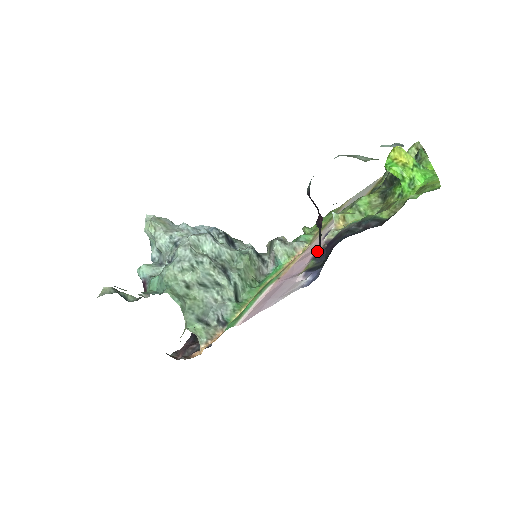
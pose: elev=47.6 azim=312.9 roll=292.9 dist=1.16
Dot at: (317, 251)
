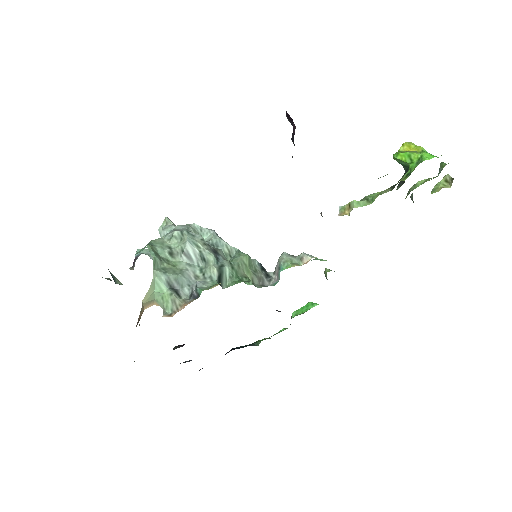
Dot at: occluded
